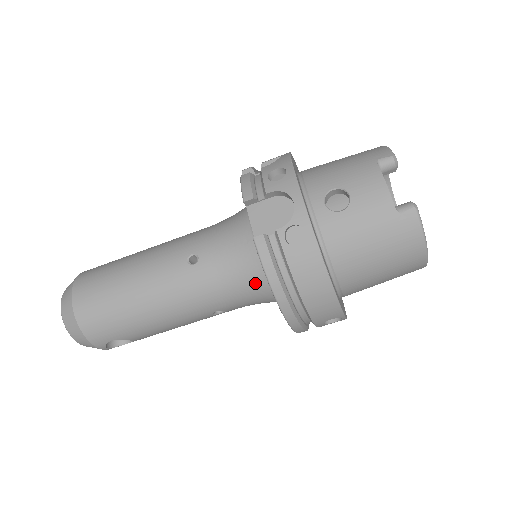
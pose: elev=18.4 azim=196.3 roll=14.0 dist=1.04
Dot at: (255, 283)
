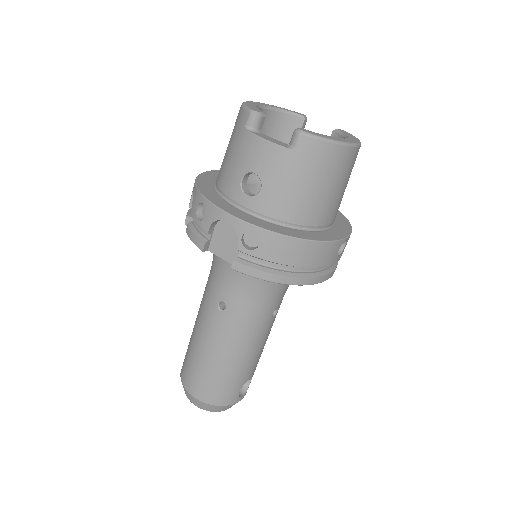
Dot at: occluded
